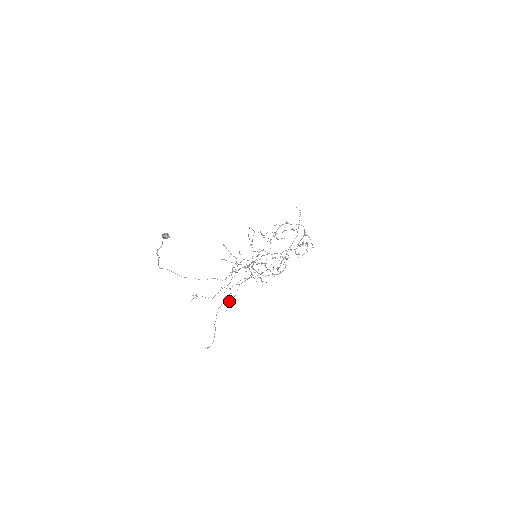
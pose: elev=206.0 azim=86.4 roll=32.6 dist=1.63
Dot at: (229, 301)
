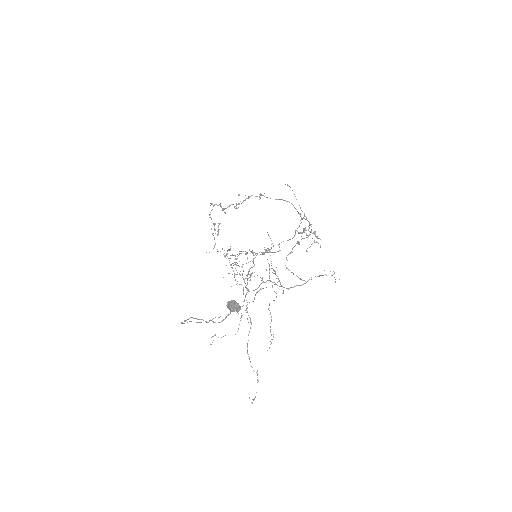
Dot at: occluded
